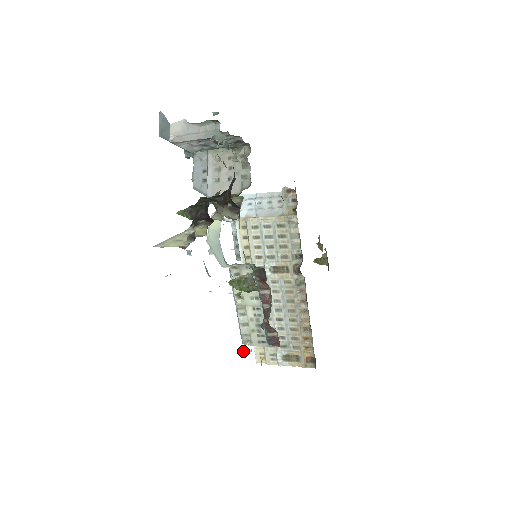
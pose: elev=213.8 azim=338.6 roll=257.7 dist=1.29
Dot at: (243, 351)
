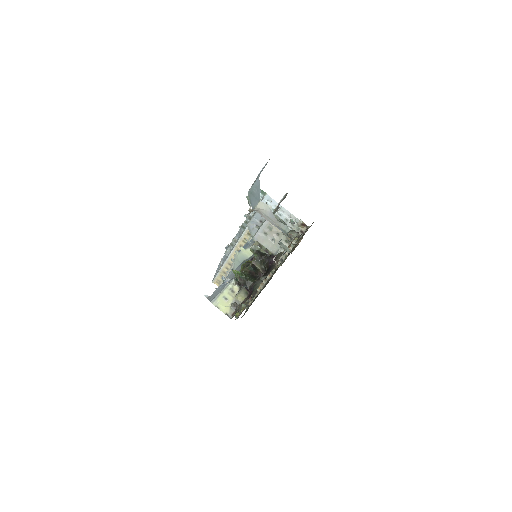
Dot at: occluded
